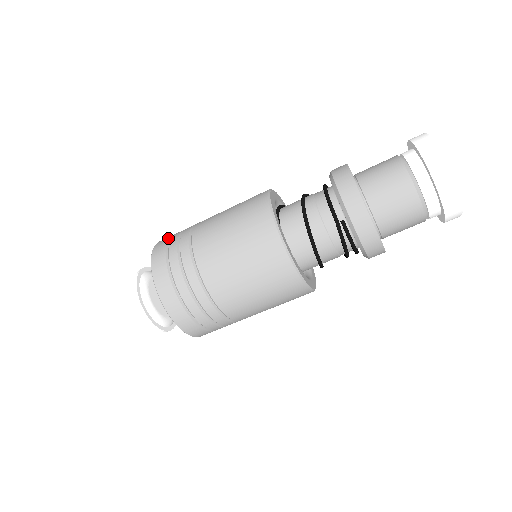
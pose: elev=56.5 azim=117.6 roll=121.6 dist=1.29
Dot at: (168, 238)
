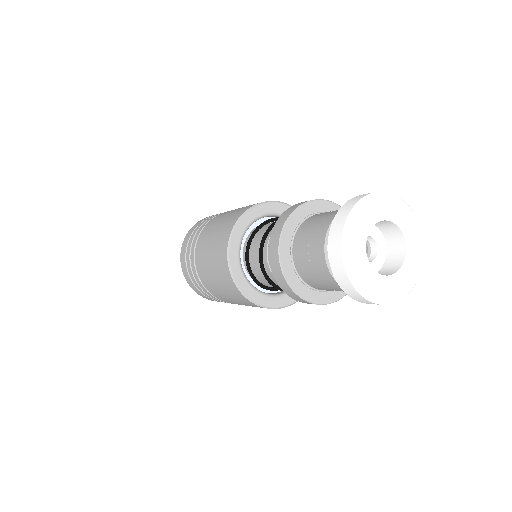
Dot at: (189, 278)
